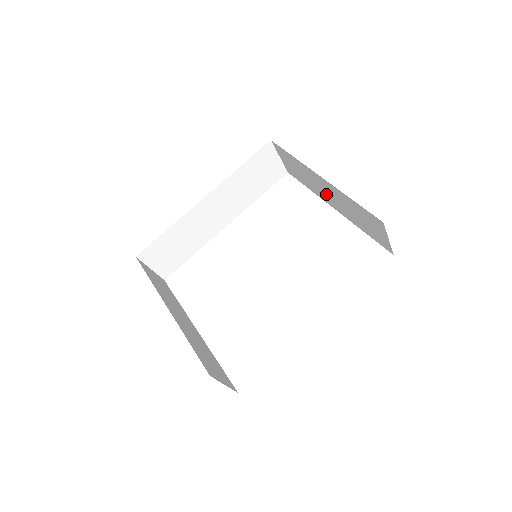
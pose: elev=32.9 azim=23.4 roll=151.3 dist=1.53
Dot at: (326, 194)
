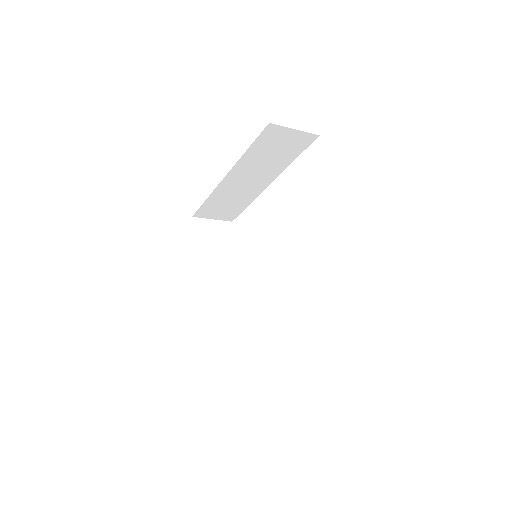
Dot at: occluded
